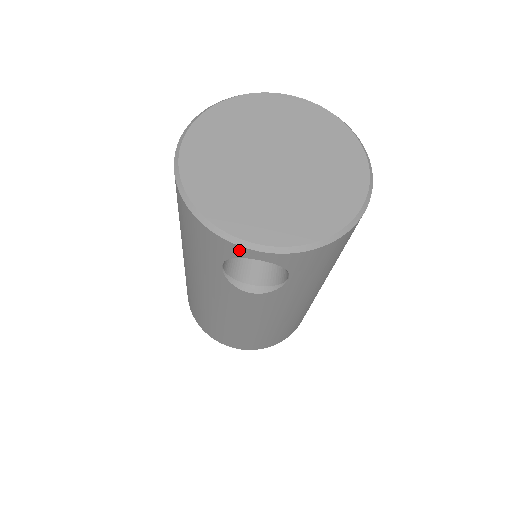
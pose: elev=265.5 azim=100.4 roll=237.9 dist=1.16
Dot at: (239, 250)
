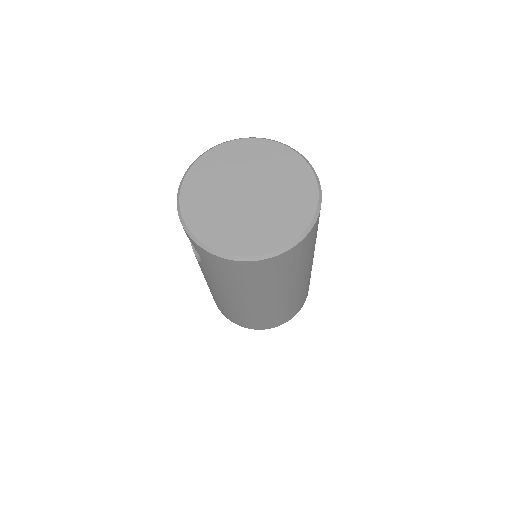
Dot at: occluded
